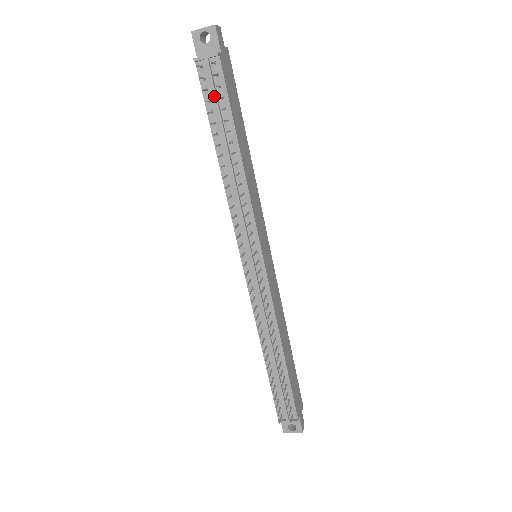
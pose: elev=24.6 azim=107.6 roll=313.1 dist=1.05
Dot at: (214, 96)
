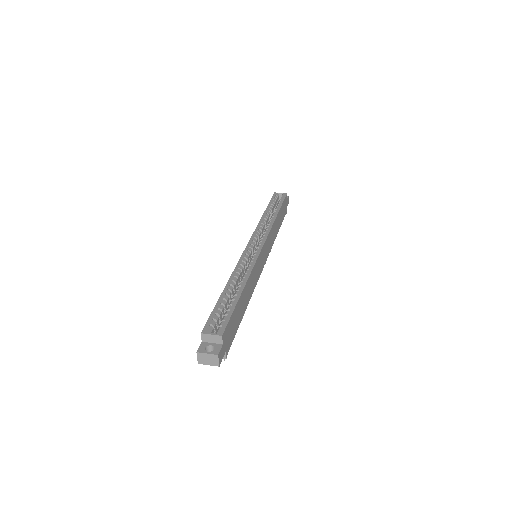
Dot at: occluded
